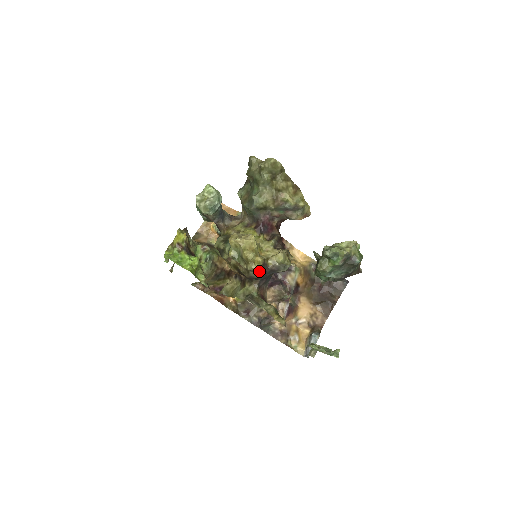
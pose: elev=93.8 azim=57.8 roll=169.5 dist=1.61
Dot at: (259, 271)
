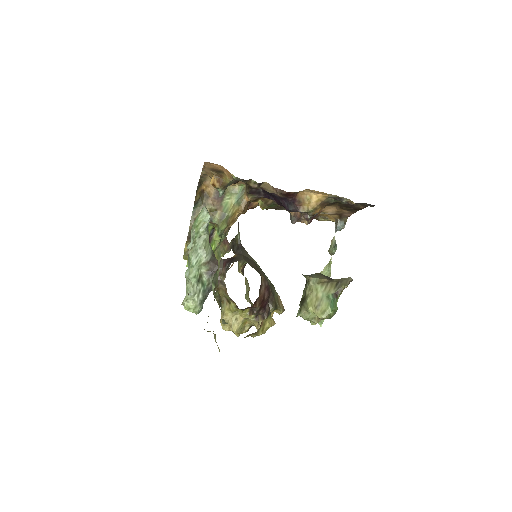
Dot at: occluded
